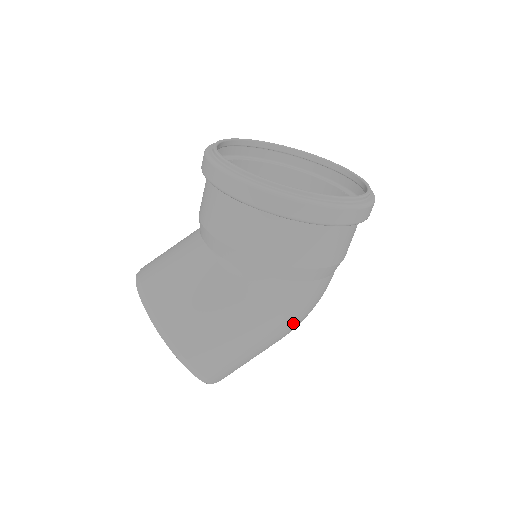
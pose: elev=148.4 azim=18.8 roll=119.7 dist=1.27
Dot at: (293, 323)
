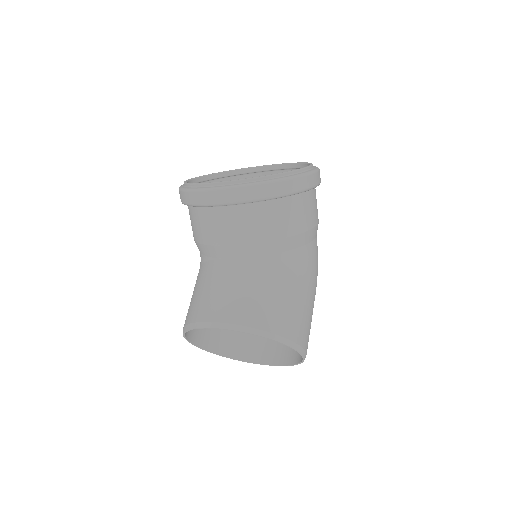
Dot at: occluded
